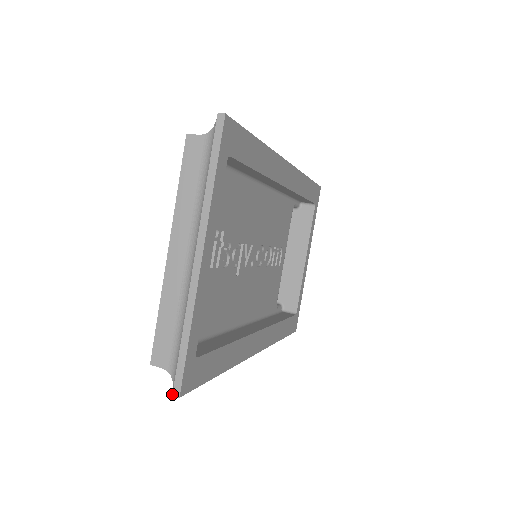
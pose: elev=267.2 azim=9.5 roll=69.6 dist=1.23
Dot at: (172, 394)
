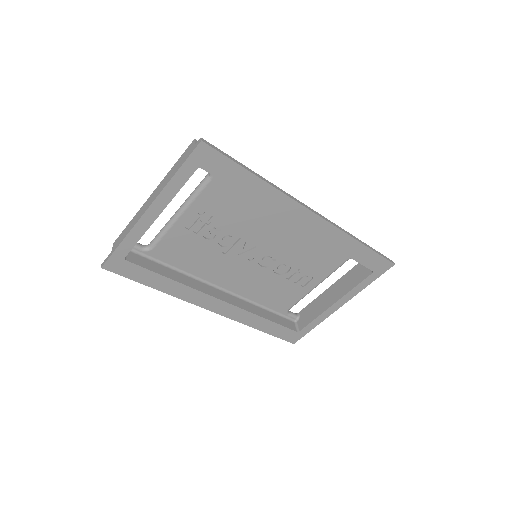
Dot at: (102, 264)
